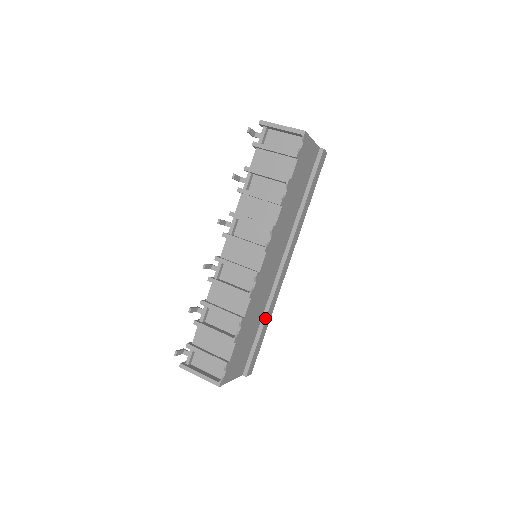
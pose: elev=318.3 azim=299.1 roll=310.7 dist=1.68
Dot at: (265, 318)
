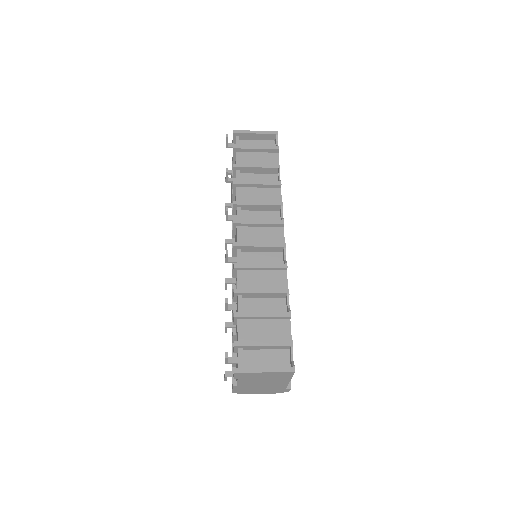
Dot at: occluded
